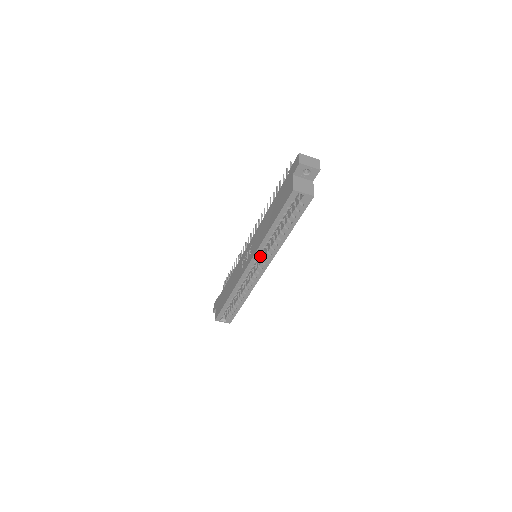
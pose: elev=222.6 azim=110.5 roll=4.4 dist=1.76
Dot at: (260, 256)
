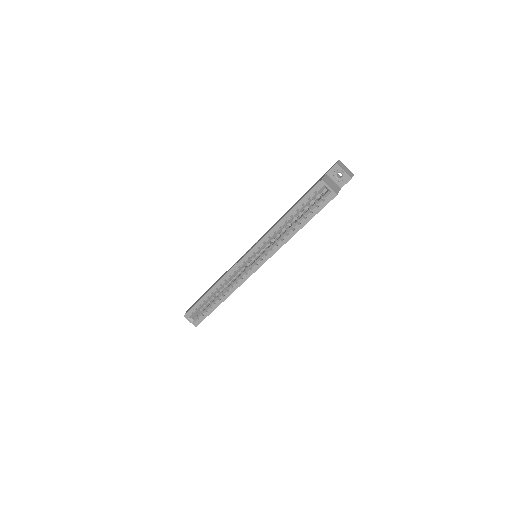
Dot at: (261, 249)
